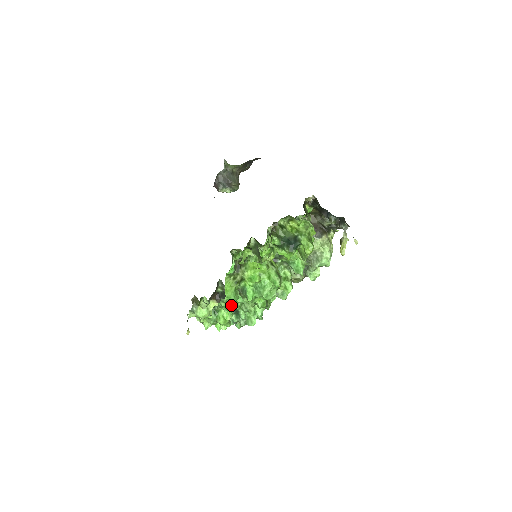
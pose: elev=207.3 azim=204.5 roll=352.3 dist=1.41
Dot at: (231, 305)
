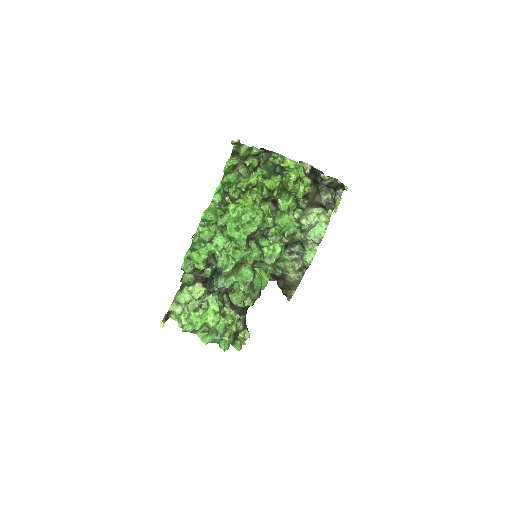
Dot at: (208, 230)
